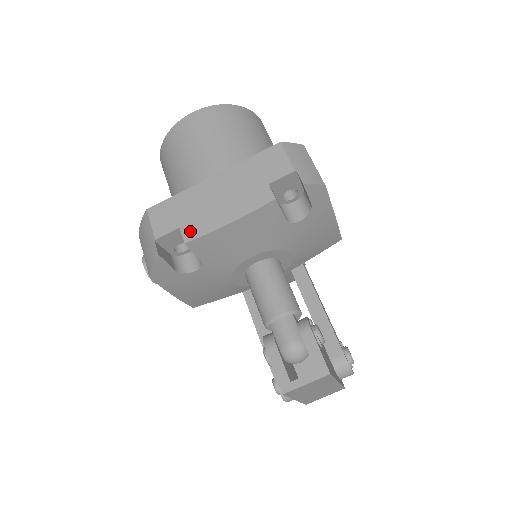
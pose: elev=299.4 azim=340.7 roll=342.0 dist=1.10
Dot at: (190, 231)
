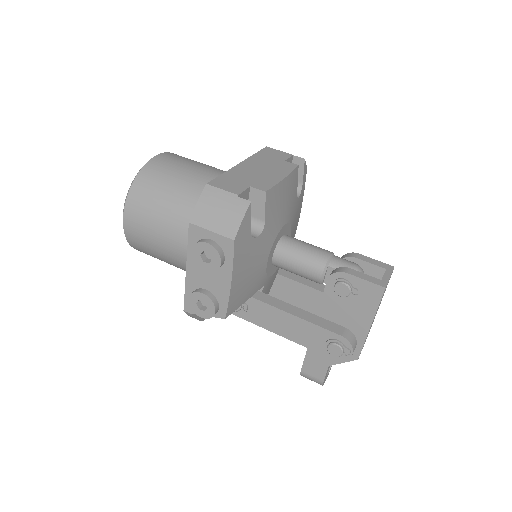
Dot at: (261, 186)
